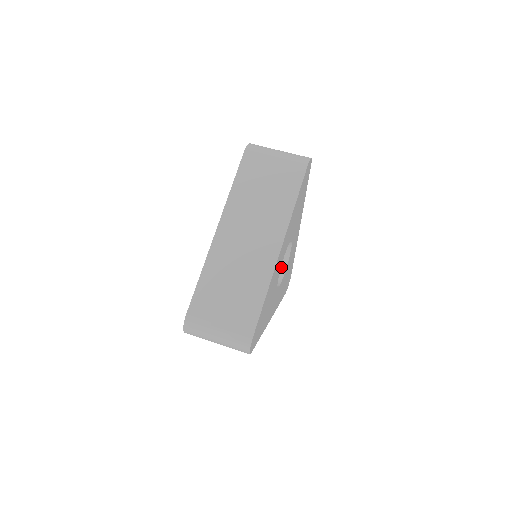
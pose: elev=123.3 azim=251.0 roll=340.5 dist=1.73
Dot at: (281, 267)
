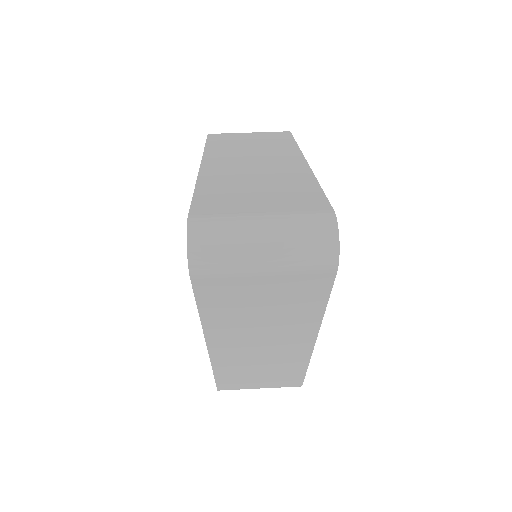
Dot at: occluded
